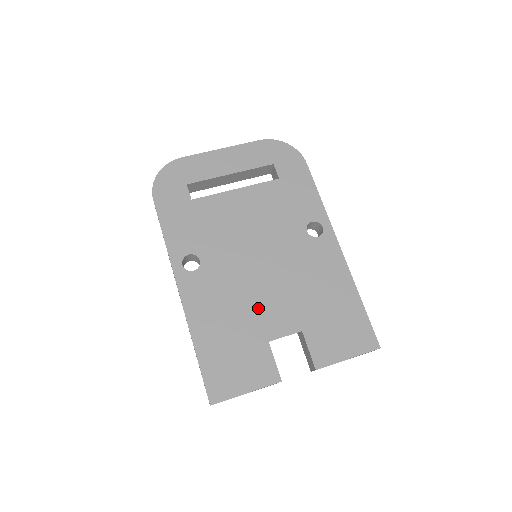
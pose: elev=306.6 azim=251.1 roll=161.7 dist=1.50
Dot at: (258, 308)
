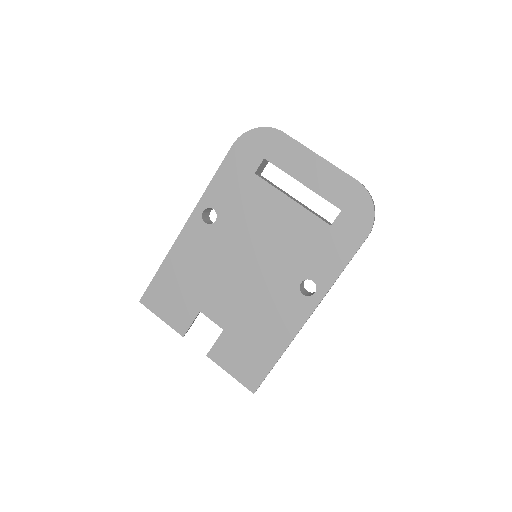
Dot at: (215, 288)
